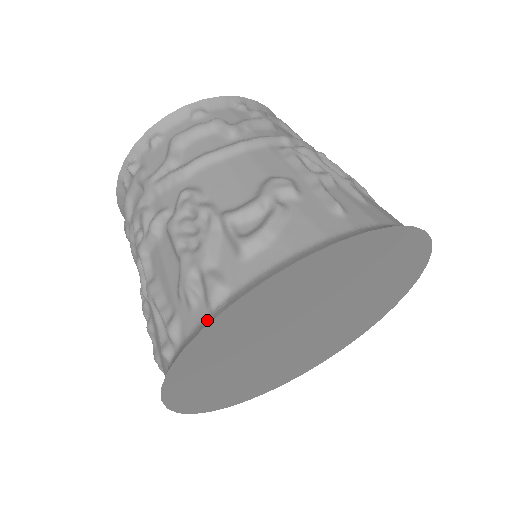
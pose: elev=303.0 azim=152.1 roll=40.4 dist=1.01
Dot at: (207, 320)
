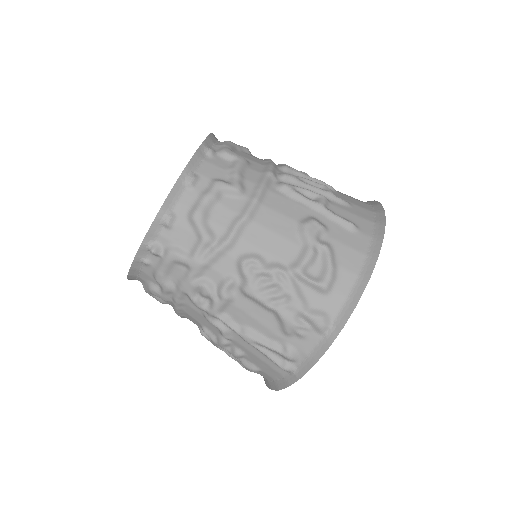
Dot at: (326, 341)
